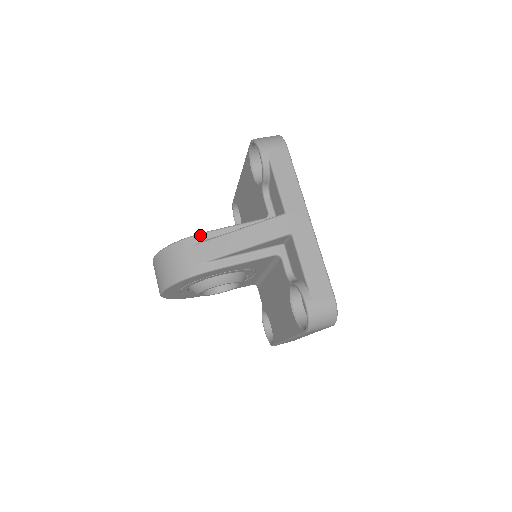
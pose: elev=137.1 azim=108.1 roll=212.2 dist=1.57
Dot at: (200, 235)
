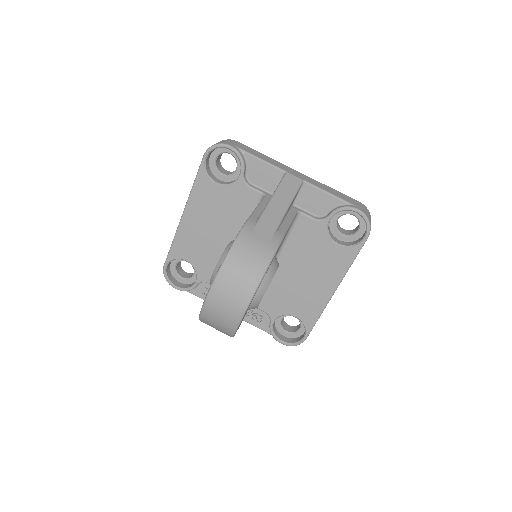
Dot at: (248, 222)
